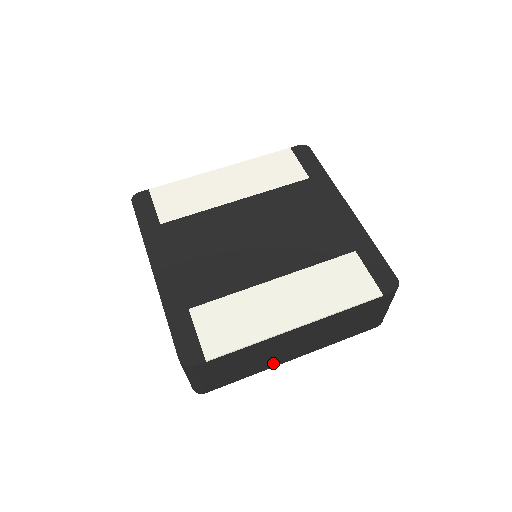
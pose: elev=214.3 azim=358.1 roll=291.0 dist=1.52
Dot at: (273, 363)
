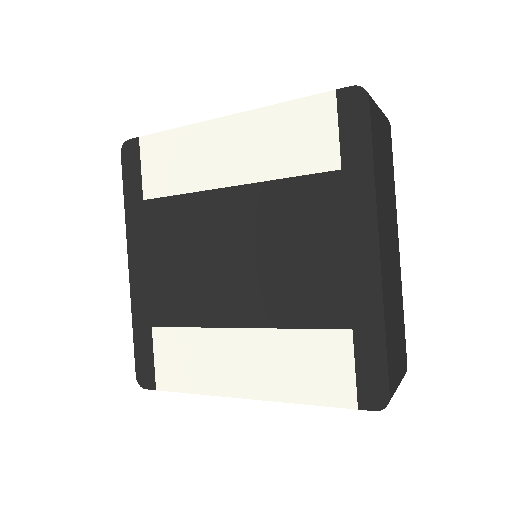
Dot at: occluded
